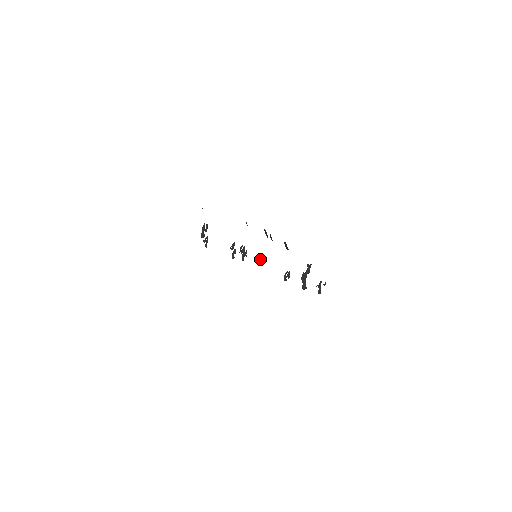
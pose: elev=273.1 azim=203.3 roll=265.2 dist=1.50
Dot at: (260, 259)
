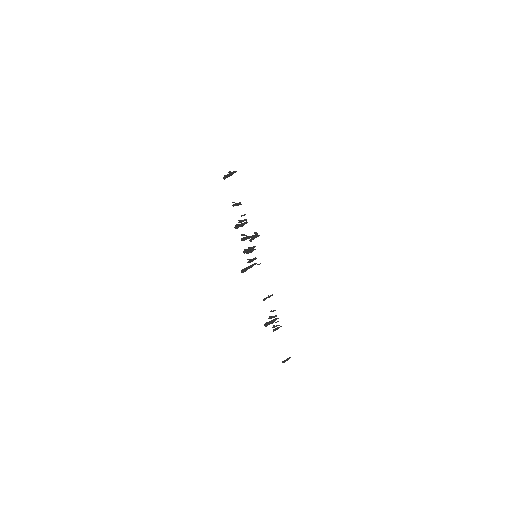
Dot at: occluded
